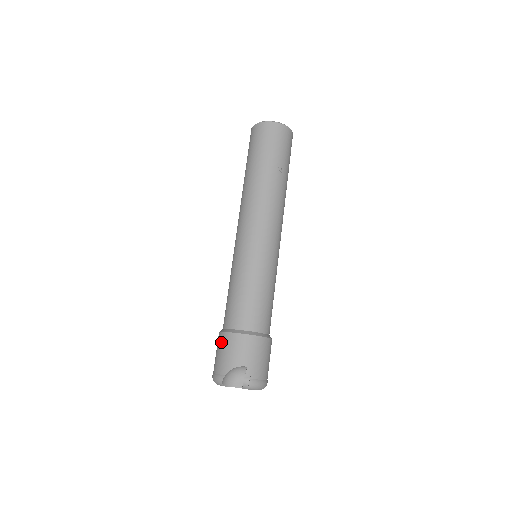
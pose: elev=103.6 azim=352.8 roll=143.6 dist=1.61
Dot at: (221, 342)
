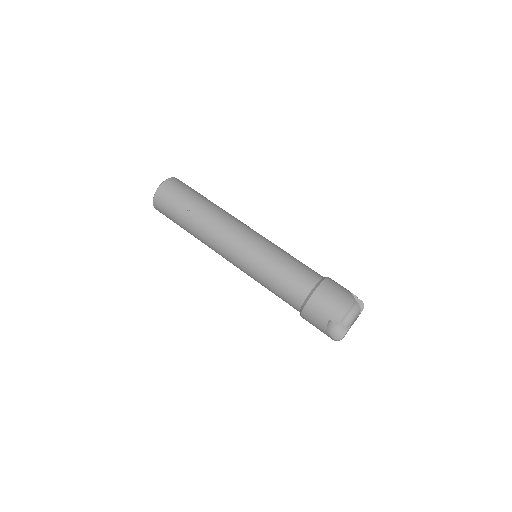
Dot at: occluded
